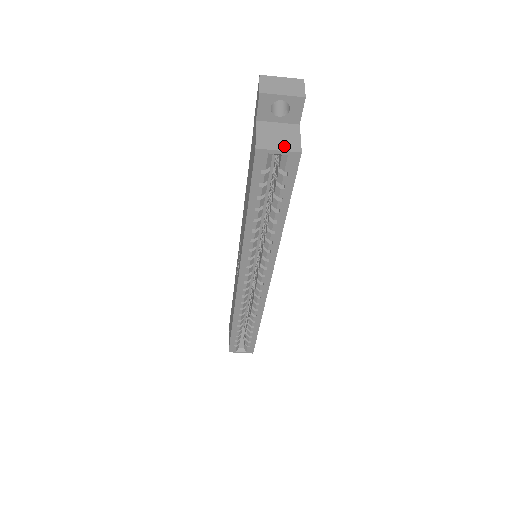
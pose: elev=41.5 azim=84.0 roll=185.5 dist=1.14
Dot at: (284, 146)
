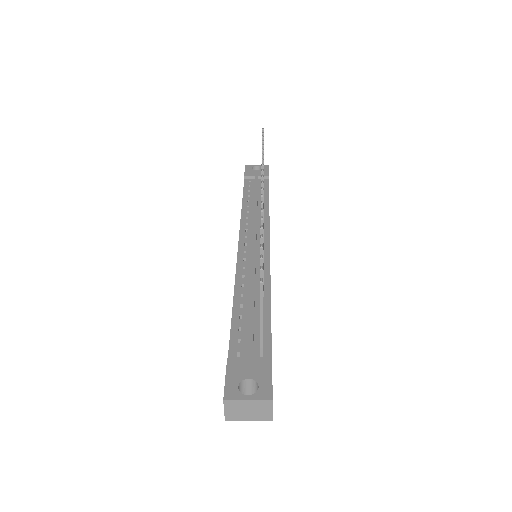
Dot at: occluded
